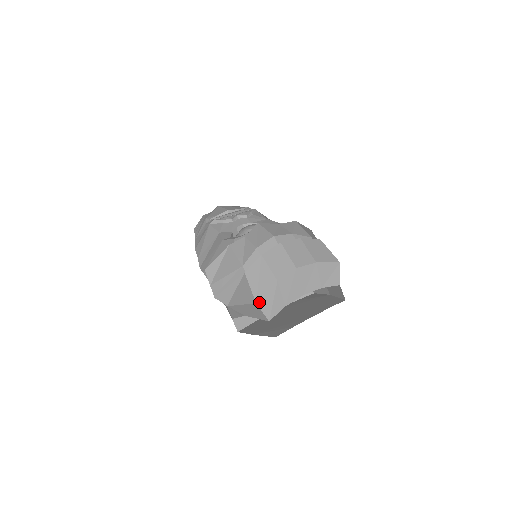
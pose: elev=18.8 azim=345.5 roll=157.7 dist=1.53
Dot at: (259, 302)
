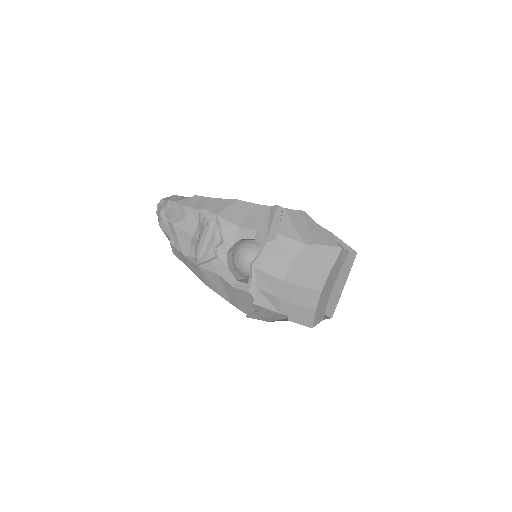
Dot at: (313, 326)
